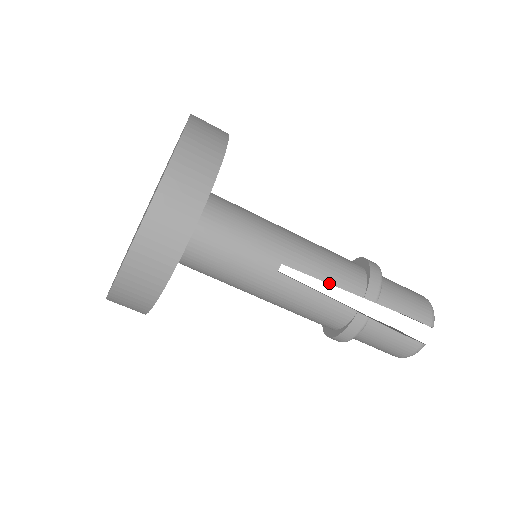
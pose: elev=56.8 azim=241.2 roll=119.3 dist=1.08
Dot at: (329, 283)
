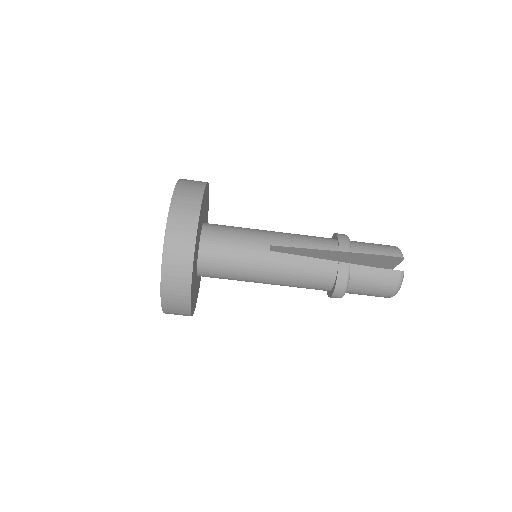
Dot at: (309, 248)
